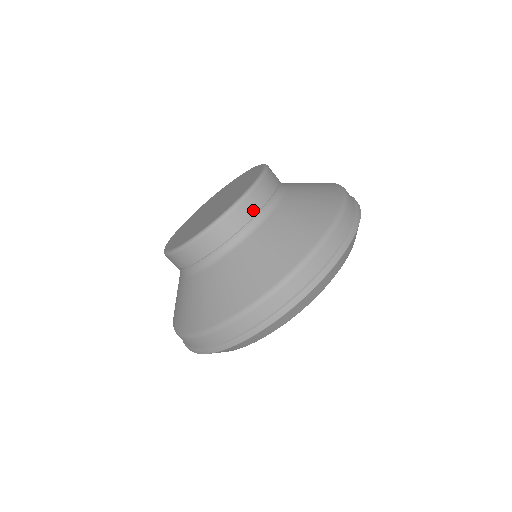
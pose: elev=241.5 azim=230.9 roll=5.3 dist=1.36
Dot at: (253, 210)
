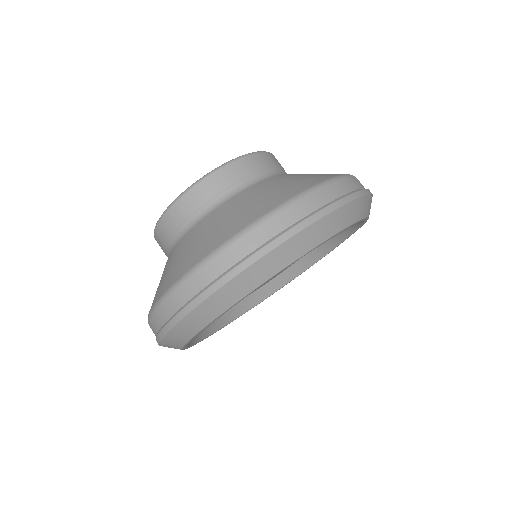
Dot at: (238, 176)
